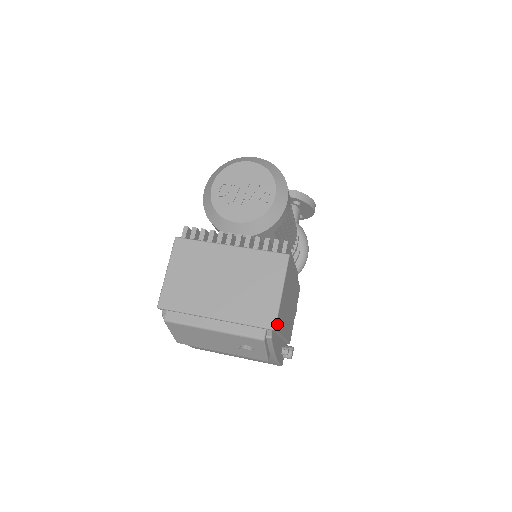
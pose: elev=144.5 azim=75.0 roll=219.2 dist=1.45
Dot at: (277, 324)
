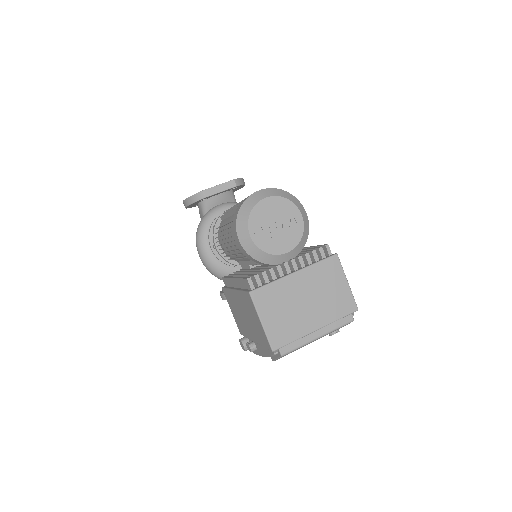
Dot at: (354, 305)
